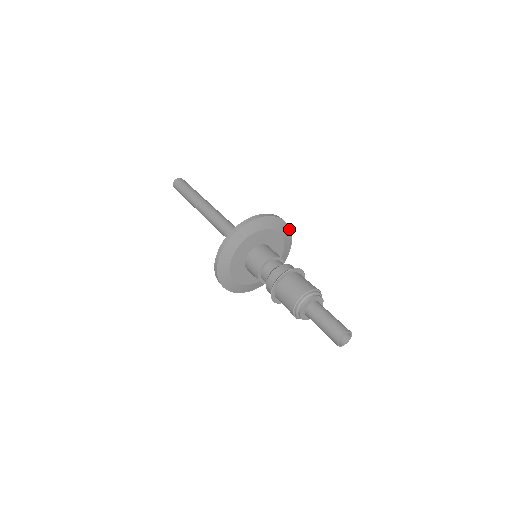
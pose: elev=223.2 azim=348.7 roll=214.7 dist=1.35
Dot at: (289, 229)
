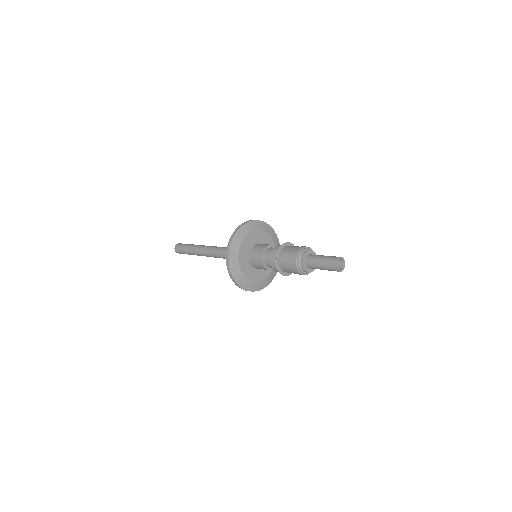
Dot at: (263, 222)
